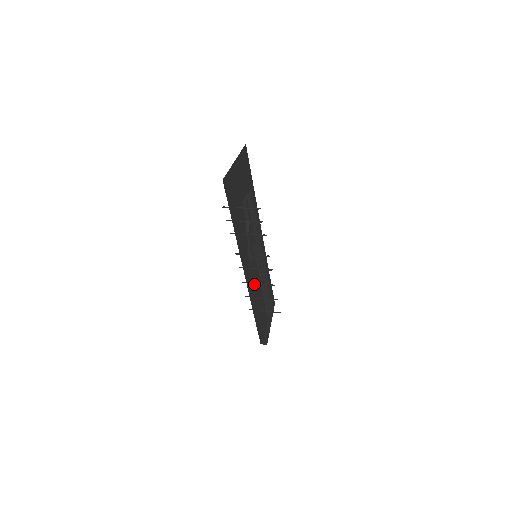
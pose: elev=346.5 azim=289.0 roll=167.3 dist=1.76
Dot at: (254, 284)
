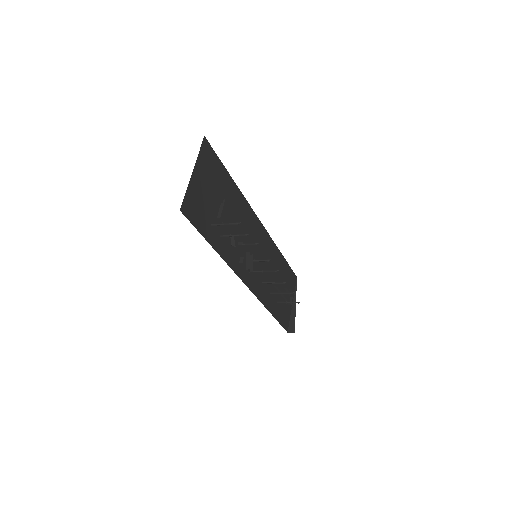
Dot at: (263, 282)
